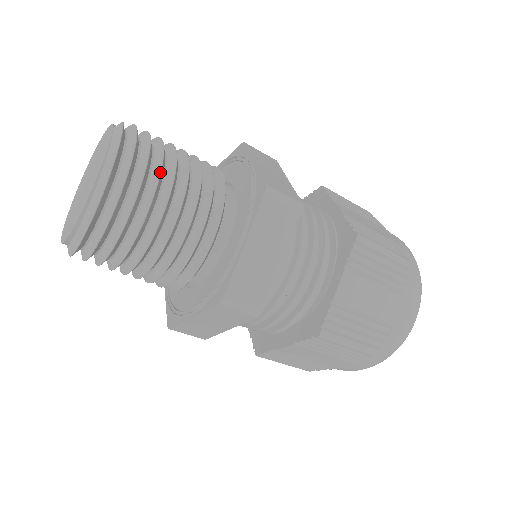
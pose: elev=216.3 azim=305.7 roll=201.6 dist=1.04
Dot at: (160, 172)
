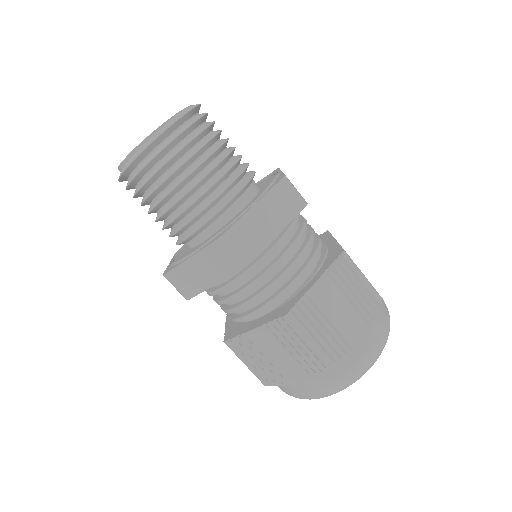
Dot at: (213, 137)
